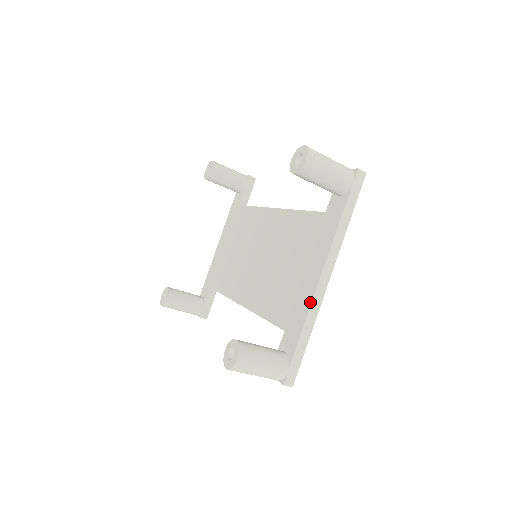
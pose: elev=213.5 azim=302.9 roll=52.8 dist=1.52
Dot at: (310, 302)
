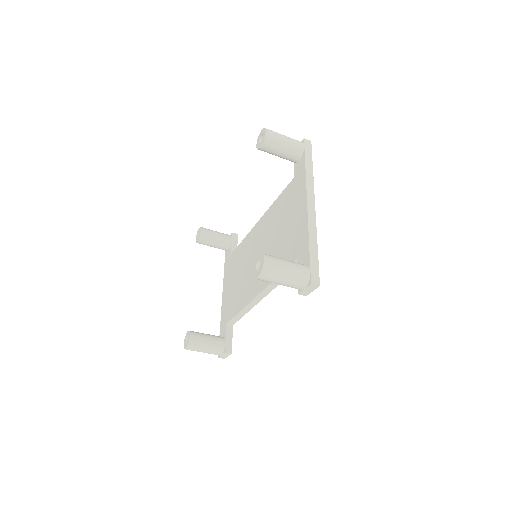
Dot at: (307, 222)
